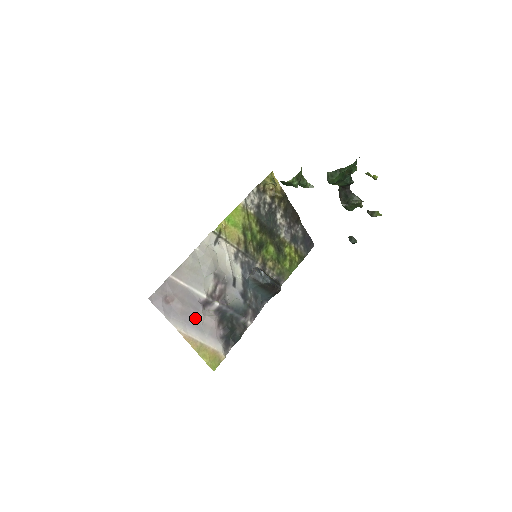
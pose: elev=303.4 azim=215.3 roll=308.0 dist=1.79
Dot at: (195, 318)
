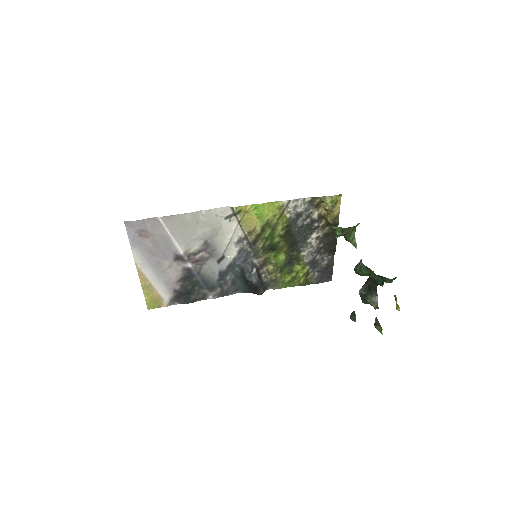
Dot at: (159, 263)
